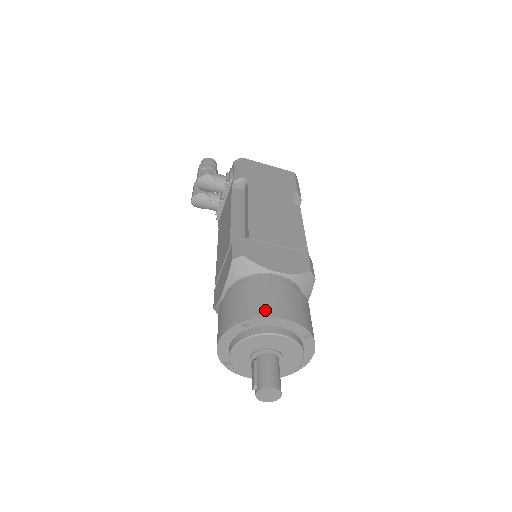
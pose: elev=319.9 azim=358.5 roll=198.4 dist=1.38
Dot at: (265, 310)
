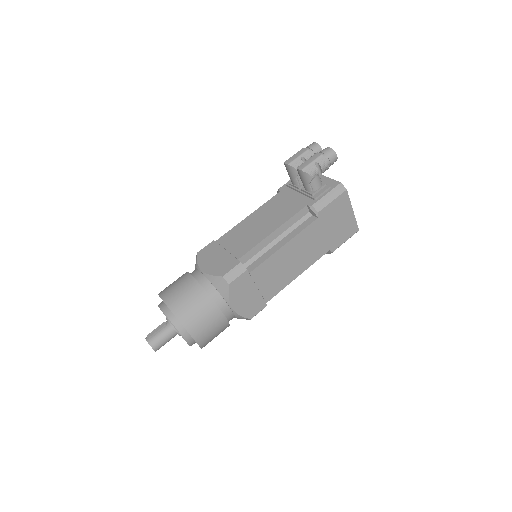
Dot at: (193, 328)
